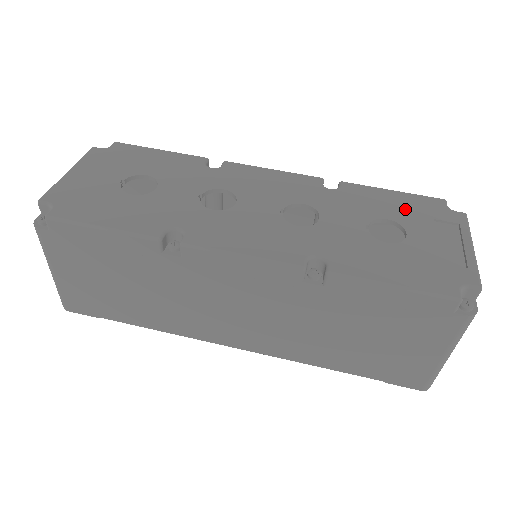
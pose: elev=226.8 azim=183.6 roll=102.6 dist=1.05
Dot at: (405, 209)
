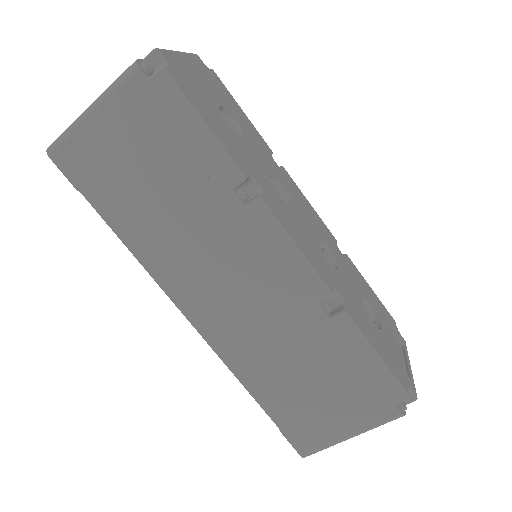
Dot at: (379, 308)
